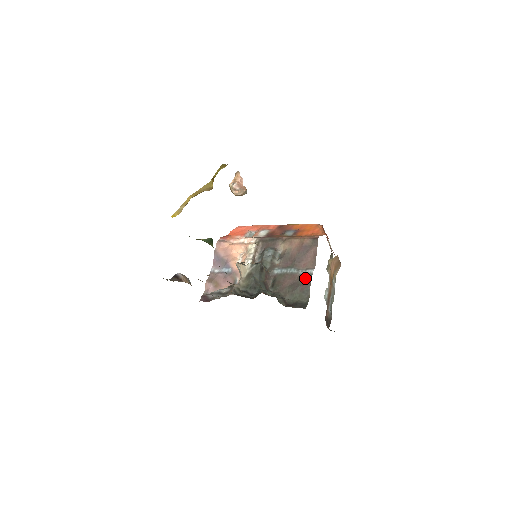
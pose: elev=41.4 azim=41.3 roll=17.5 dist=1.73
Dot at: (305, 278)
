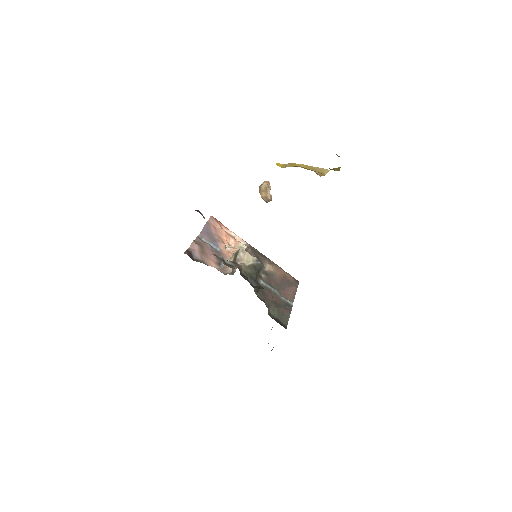
Dot at: (286, 305)
